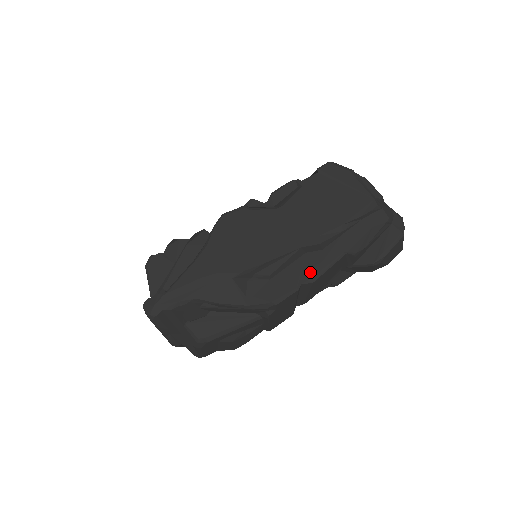
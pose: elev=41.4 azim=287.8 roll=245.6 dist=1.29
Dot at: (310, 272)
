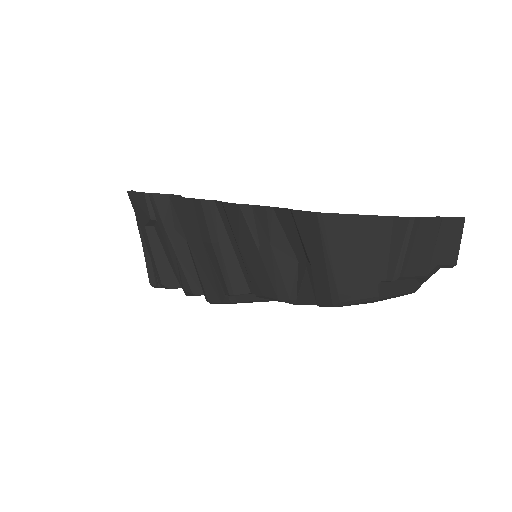
Dot at: occluded
